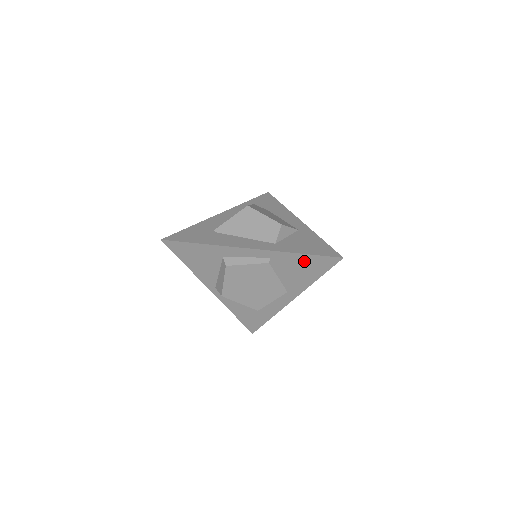
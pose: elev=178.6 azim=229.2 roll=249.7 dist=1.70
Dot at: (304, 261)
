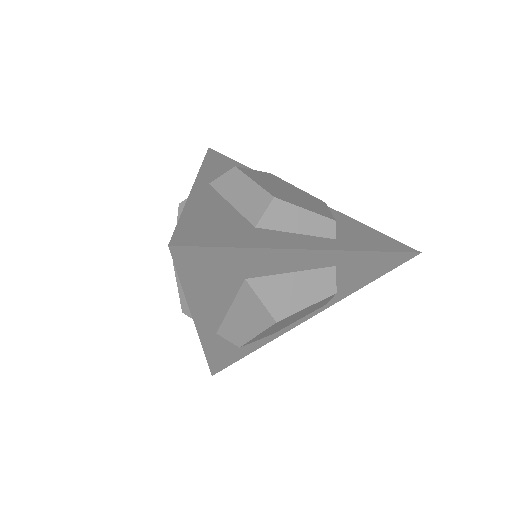
Dot at: (367, 231)
